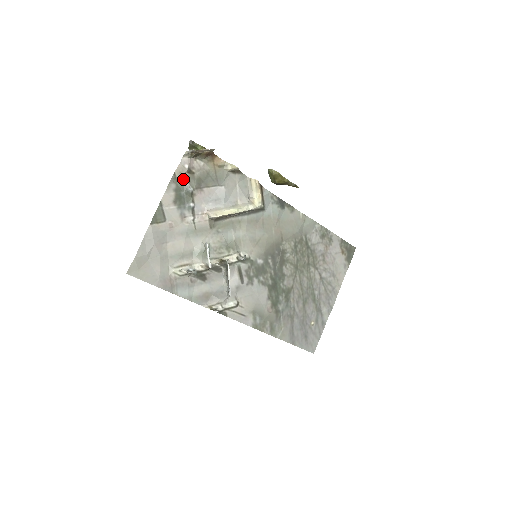
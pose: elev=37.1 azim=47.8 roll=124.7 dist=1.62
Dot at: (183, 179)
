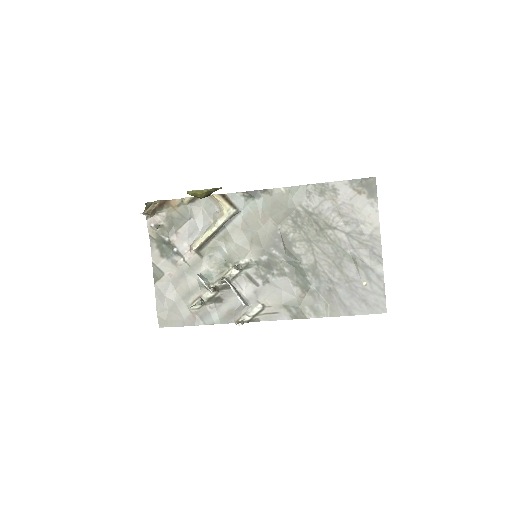
Dot at: (158, 235)
